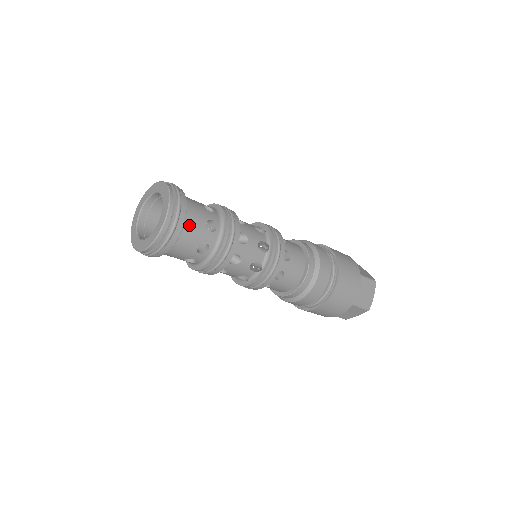
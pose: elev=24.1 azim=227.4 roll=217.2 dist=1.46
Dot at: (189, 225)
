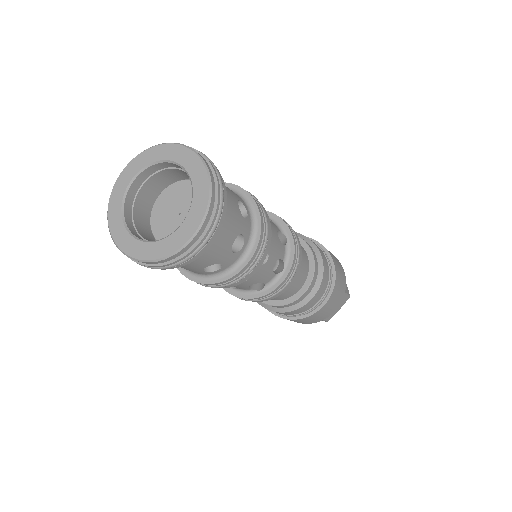
Dot at: (213, 244)
